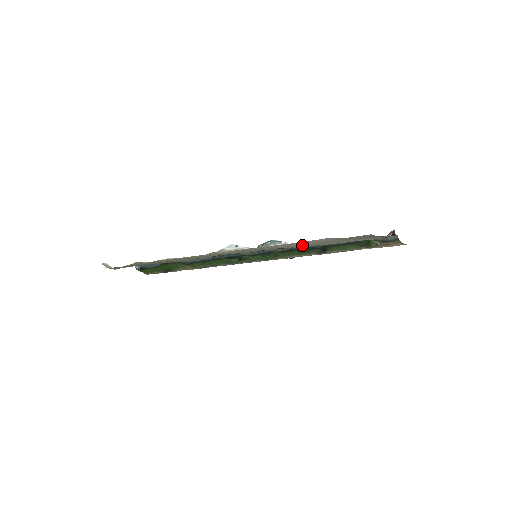
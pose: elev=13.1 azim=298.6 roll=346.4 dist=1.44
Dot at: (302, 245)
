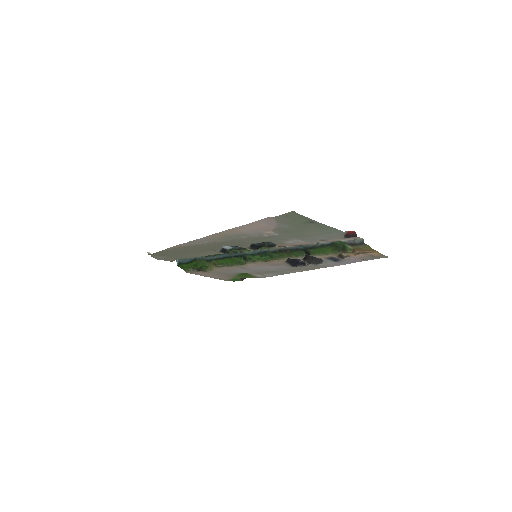
Dot at: (270, 235)
